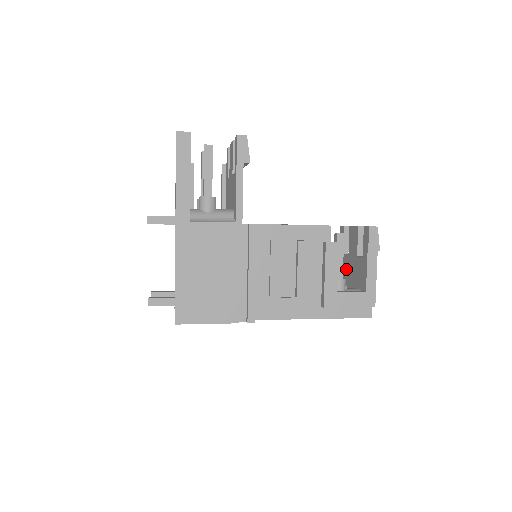
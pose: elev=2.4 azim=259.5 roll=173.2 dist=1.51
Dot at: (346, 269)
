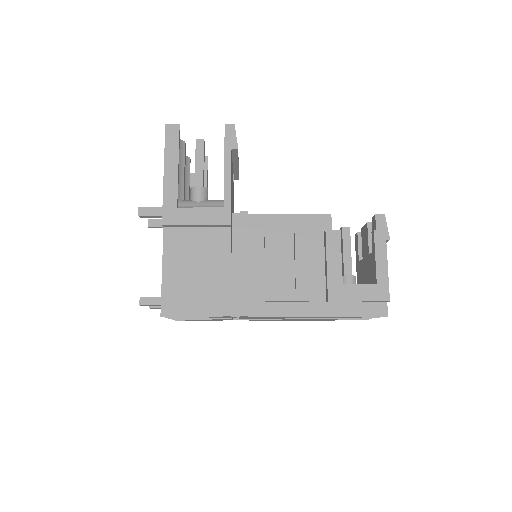
Dot at: (362, 276)
